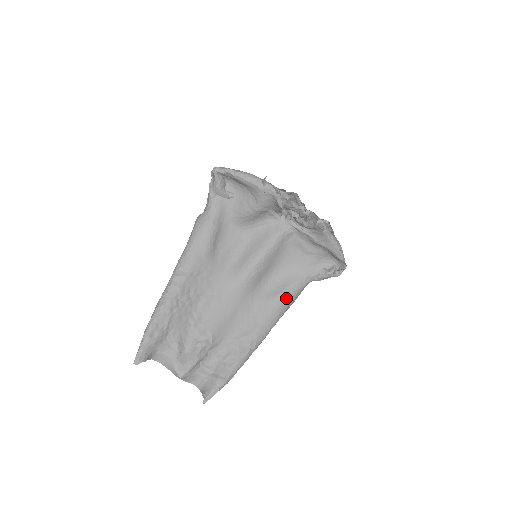
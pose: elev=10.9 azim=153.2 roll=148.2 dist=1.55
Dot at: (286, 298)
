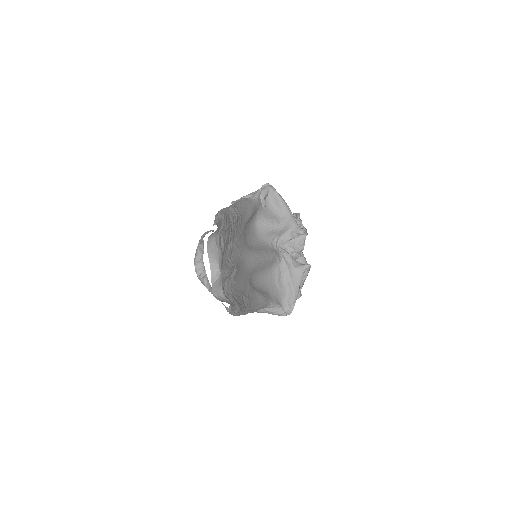
Dot at: (262, 300)
